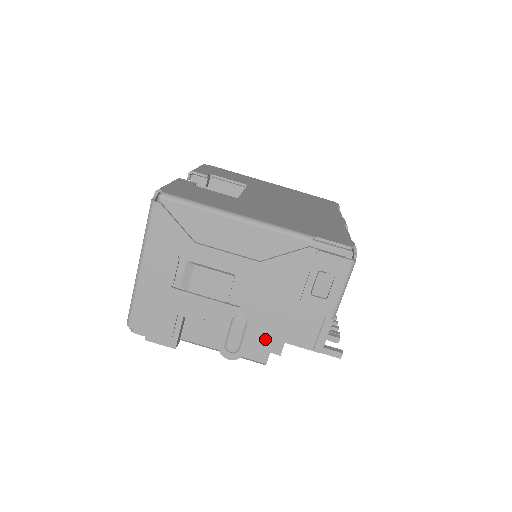
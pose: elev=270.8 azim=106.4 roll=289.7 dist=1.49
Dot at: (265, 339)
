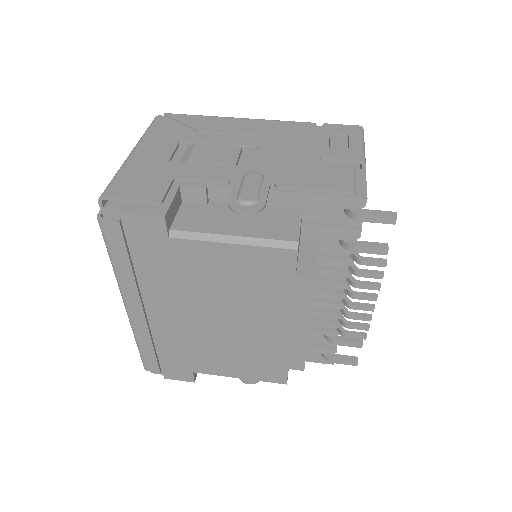
Dot at: (289, 217)
